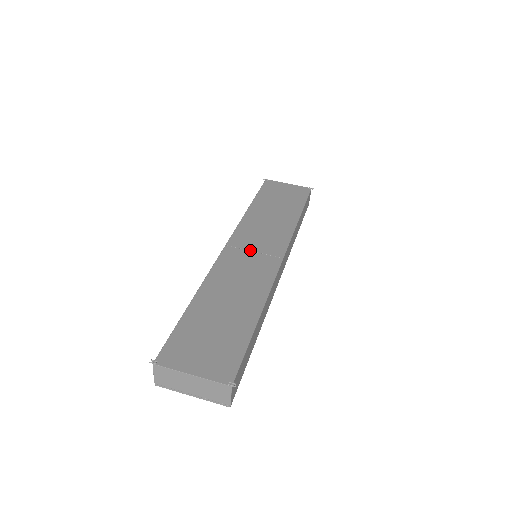
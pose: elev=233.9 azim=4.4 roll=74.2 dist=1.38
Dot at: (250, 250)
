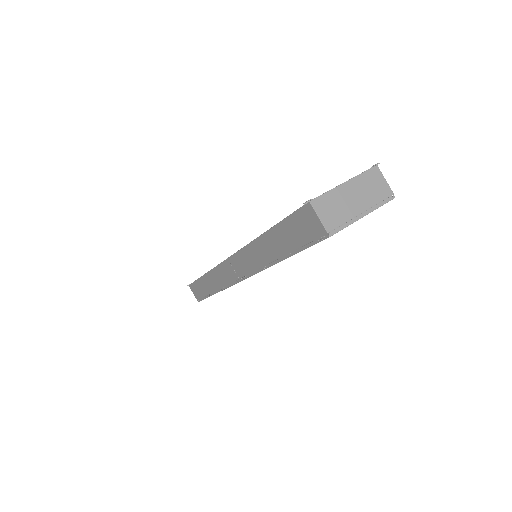
Dot at: occluded
